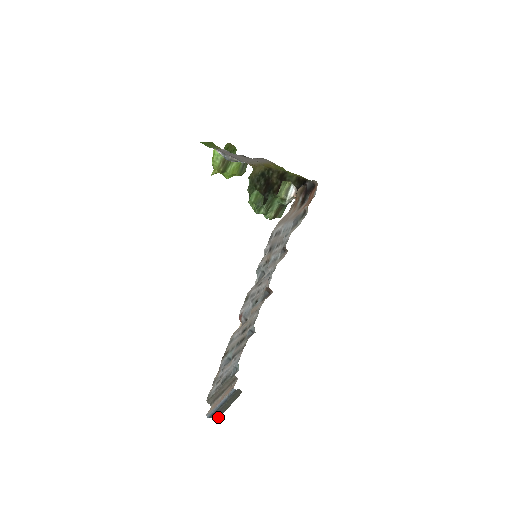
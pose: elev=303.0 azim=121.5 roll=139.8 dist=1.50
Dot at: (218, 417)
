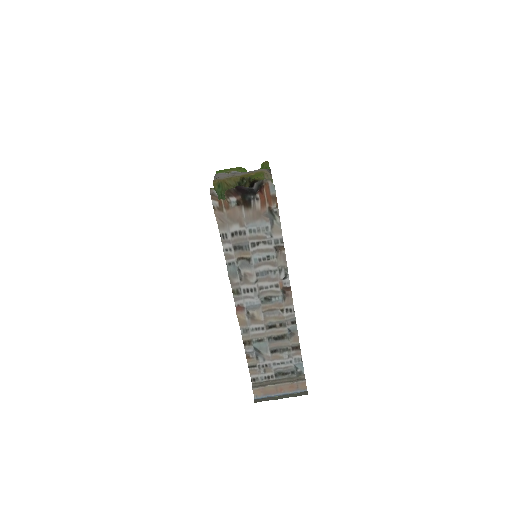
Dot at: (259, 401)
